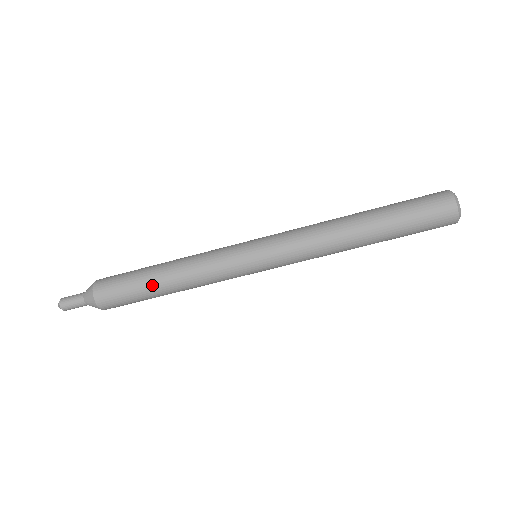
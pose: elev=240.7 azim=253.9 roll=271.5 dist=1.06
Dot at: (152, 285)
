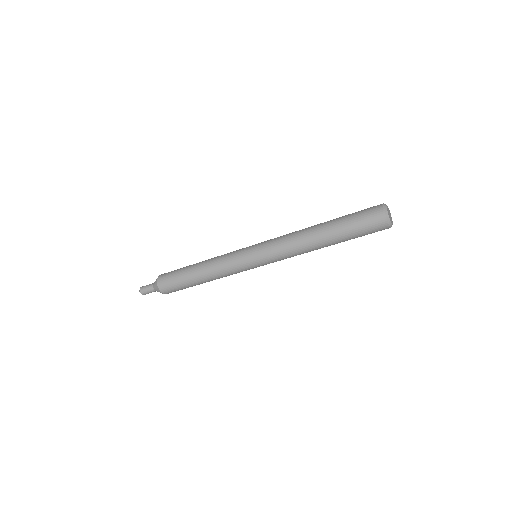
Dot at: (194, 283)
